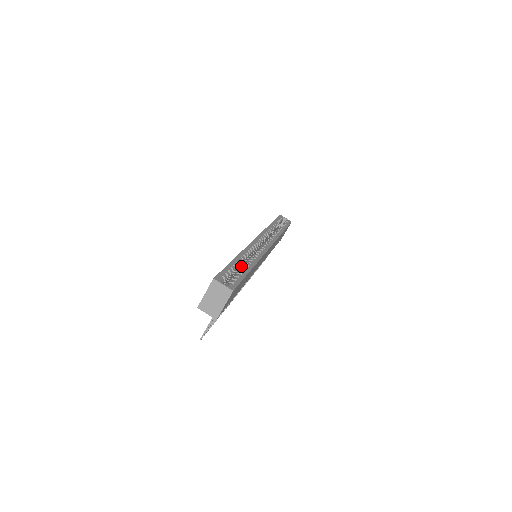
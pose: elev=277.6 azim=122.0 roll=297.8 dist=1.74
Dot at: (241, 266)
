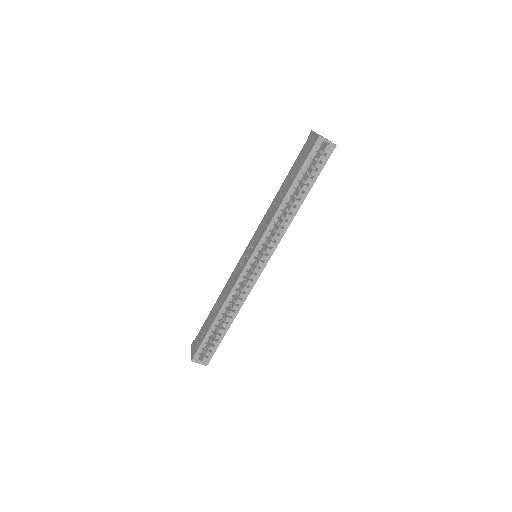
Dot at: occluded
